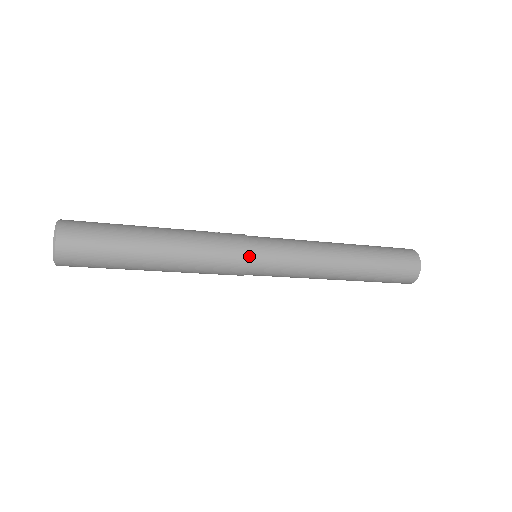
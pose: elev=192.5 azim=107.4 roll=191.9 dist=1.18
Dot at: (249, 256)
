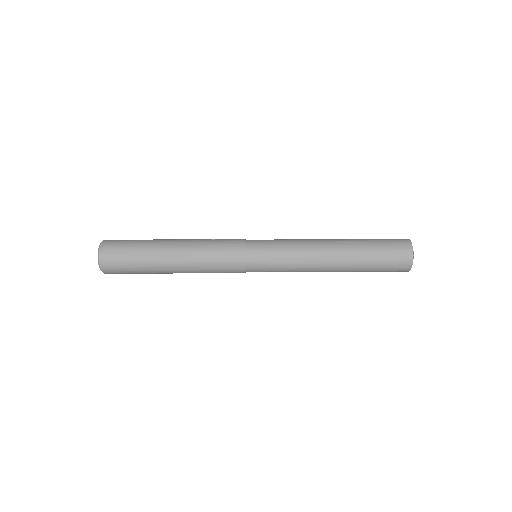
Dot at: (244, 264)
